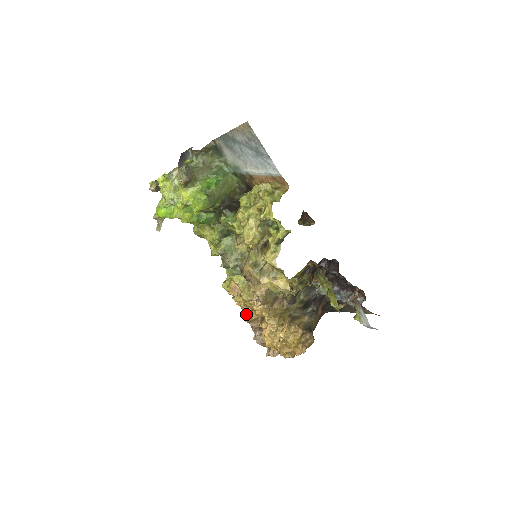
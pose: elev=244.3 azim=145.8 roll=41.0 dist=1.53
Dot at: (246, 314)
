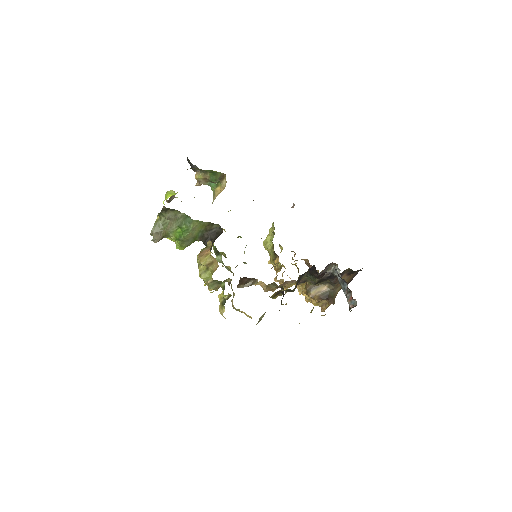
Dot at: occluded
